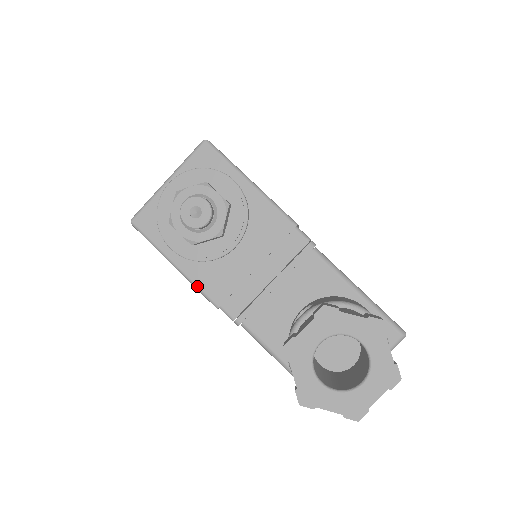
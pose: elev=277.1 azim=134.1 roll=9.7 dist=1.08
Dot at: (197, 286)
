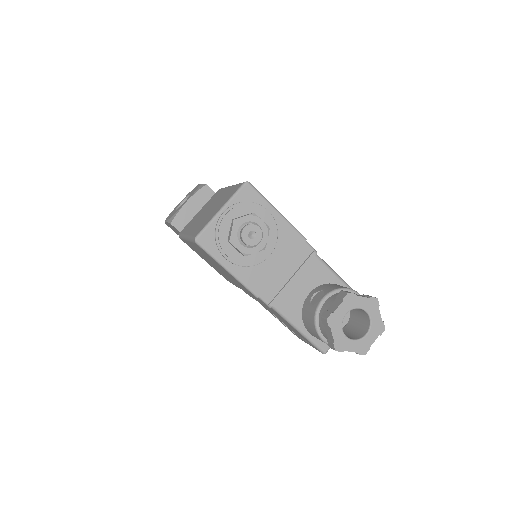
Dot at: (244, 283)
